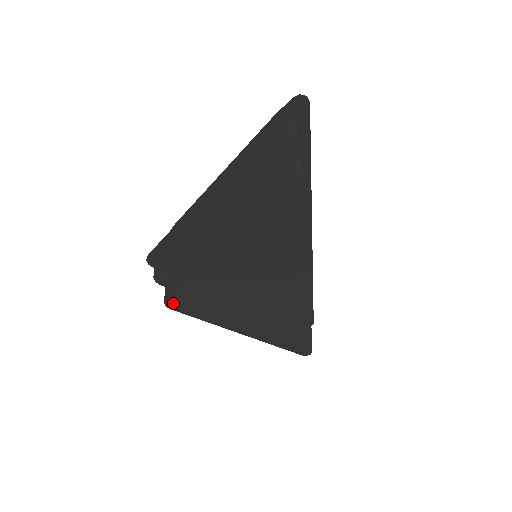
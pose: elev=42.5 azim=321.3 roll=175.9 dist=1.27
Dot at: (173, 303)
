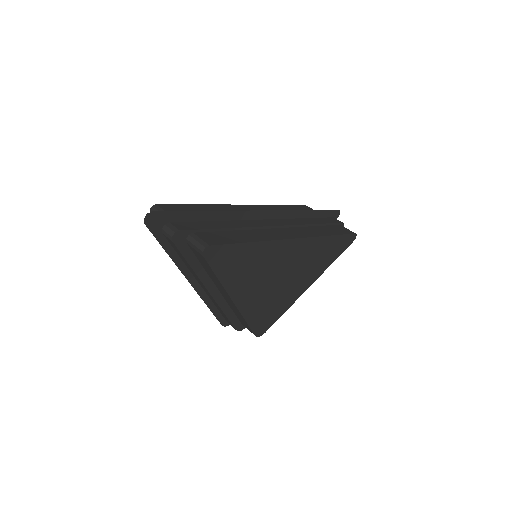
Dot at: (261, 331)
